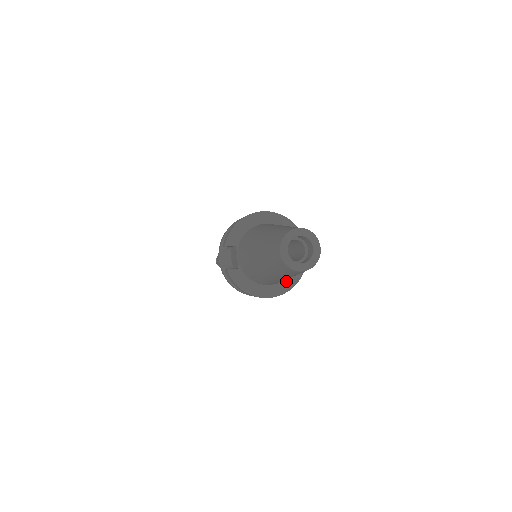
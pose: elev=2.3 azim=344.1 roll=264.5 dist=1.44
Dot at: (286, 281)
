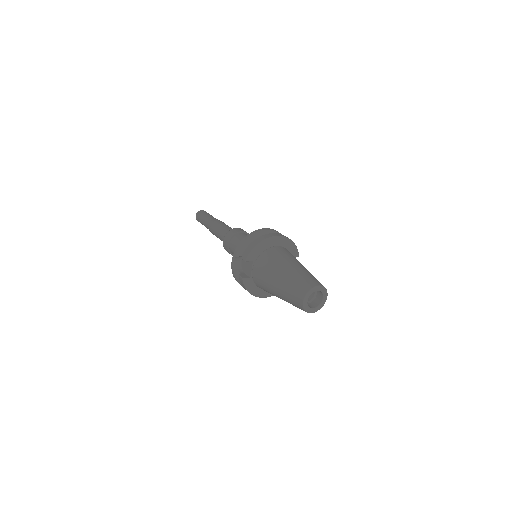
Dot at: occluded
